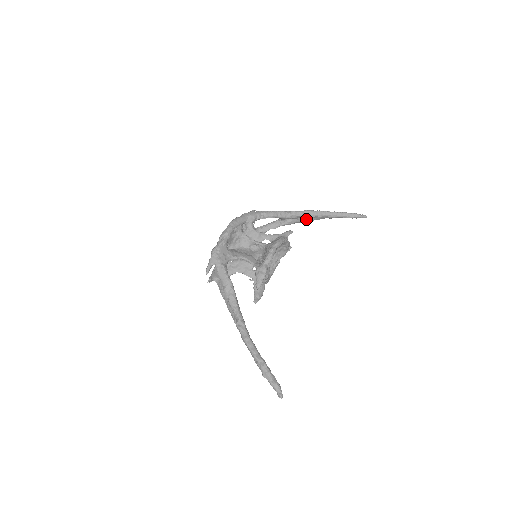
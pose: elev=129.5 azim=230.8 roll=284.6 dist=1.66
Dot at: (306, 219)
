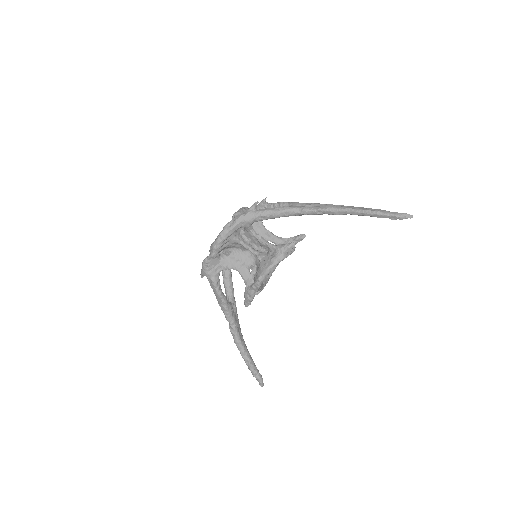
Dot at: occluded
